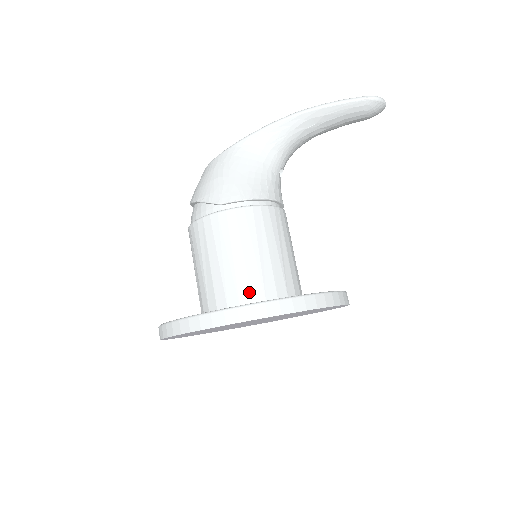
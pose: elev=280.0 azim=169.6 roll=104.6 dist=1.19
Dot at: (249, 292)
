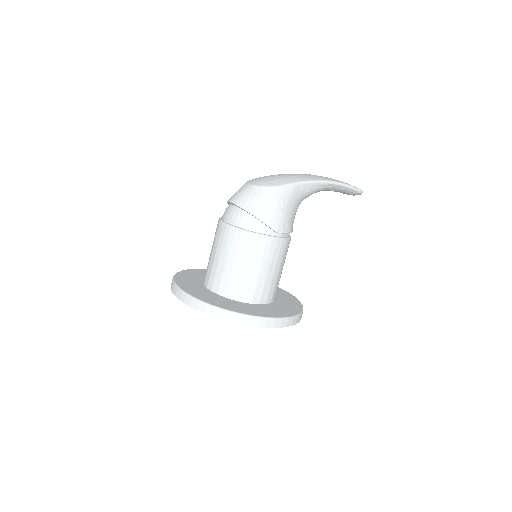
Dot at: (267, 295)
